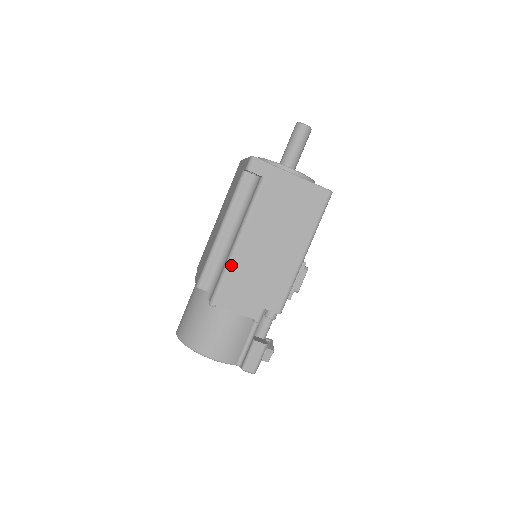
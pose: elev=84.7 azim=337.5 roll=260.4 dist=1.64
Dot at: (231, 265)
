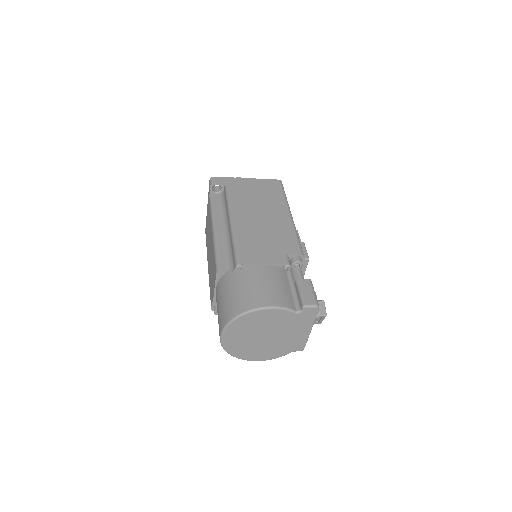
Dot at: (237, 234)
